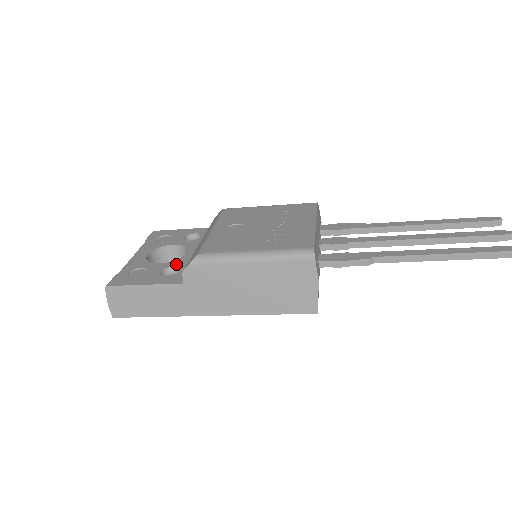
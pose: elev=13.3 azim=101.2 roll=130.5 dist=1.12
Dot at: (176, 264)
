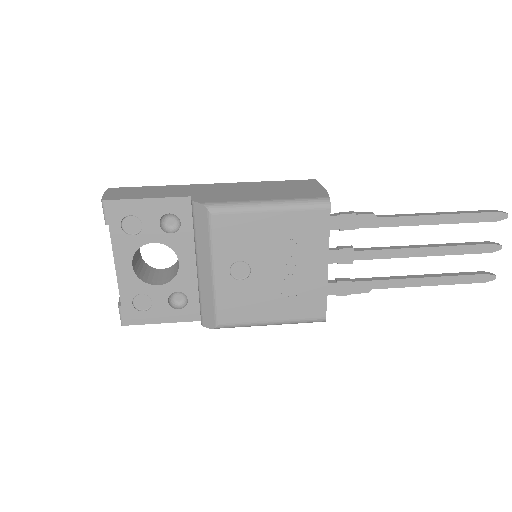
Dot at: (178, 288)
